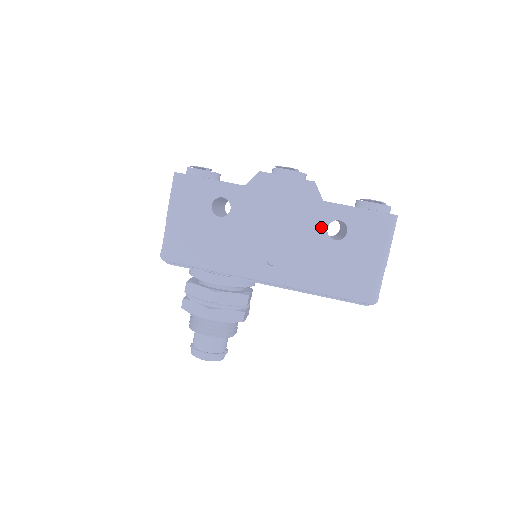
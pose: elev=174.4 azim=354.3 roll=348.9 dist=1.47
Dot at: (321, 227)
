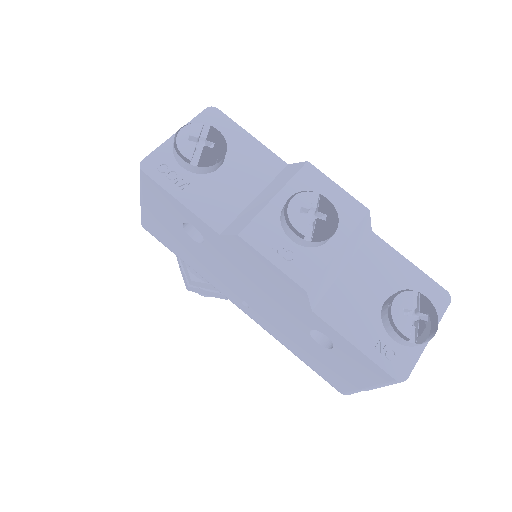
Dot at: (303, 324)
